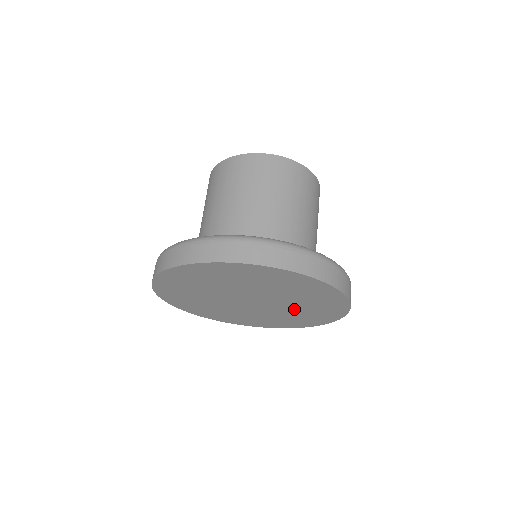
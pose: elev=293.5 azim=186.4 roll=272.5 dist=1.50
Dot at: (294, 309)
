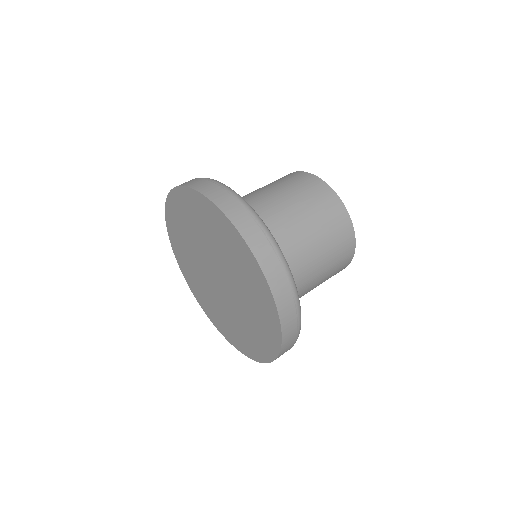
Dot at: (243, 316)
